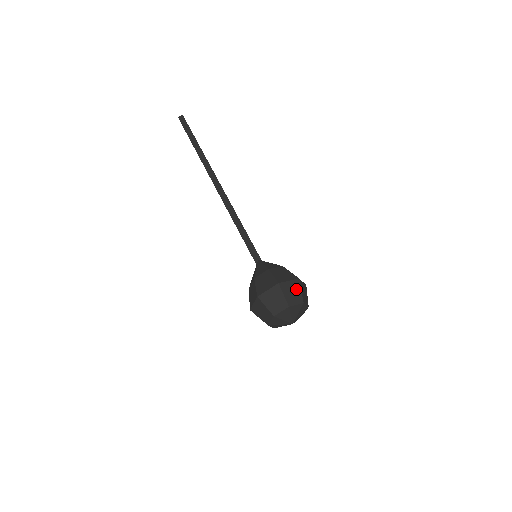
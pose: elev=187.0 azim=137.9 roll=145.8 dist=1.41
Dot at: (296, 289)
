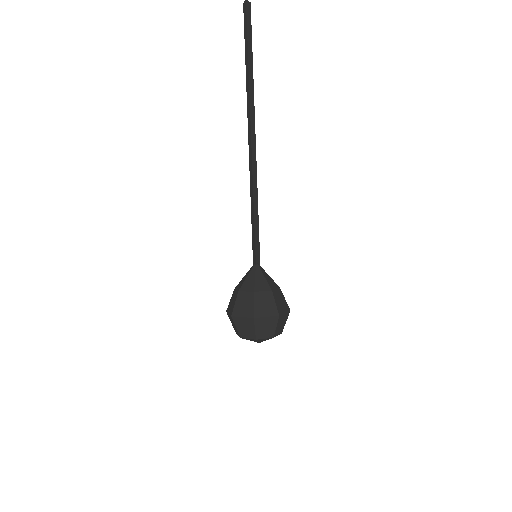
Dot at: (249, 326)
